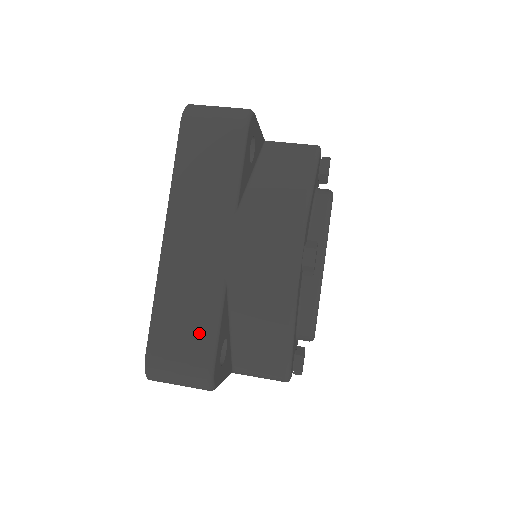
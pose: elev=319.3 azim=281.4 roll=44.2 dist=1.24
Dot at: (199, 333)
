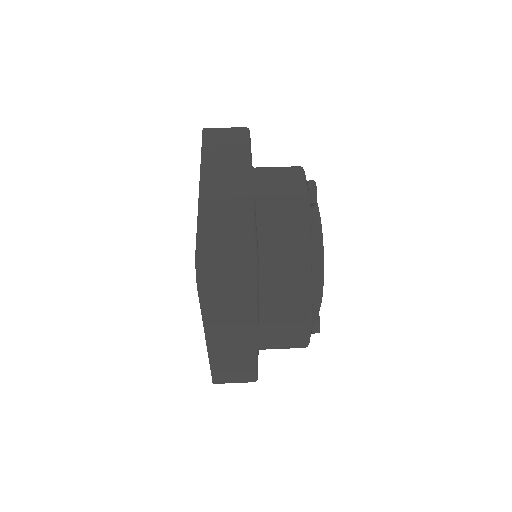
Dot at: (240, 229)
